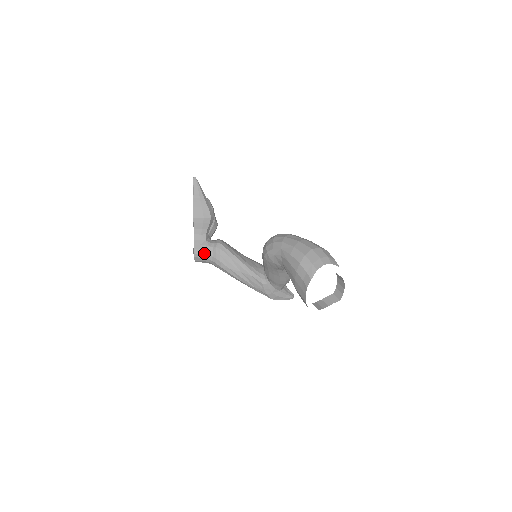
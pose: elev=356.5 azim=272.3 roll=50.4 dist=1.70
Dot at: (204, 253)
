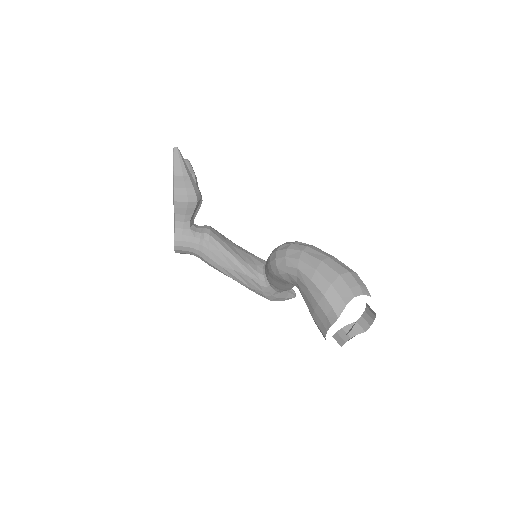
Dot at: (188, 246)
